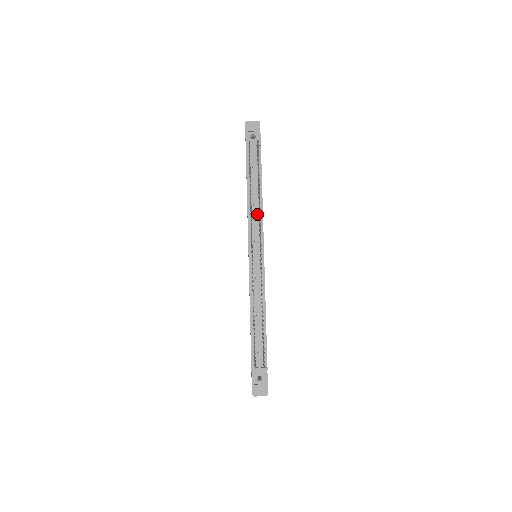
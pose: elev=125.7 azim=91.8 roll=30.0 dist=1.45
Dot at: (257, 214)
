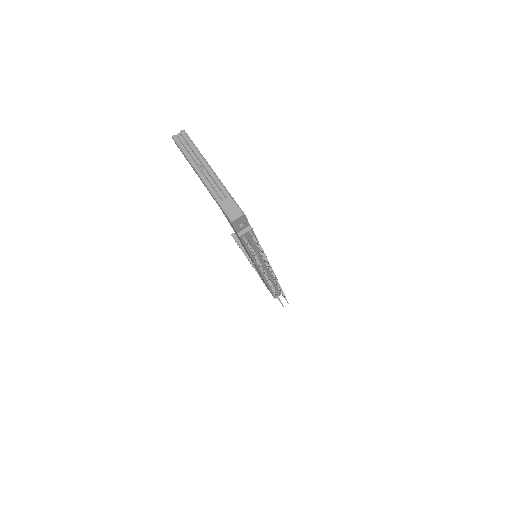
Dot at: (260, 255)
